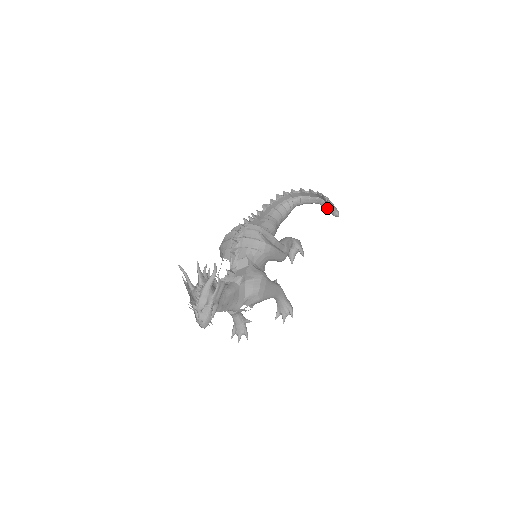
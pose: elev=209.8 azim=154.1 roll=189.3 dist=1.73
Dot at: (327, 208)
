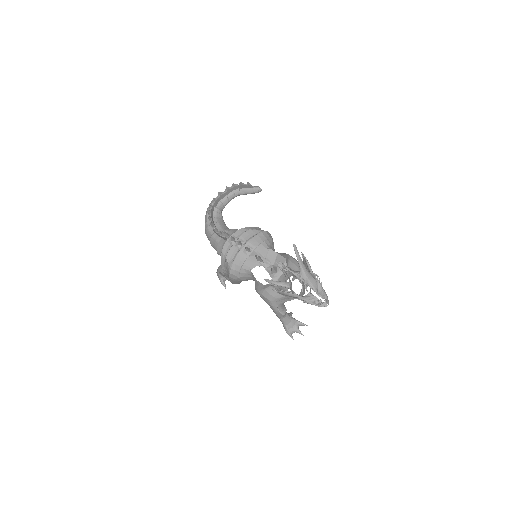
Dot at: (248, 191)
